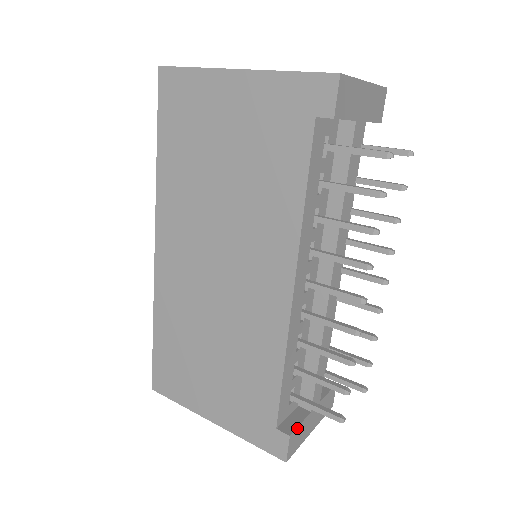
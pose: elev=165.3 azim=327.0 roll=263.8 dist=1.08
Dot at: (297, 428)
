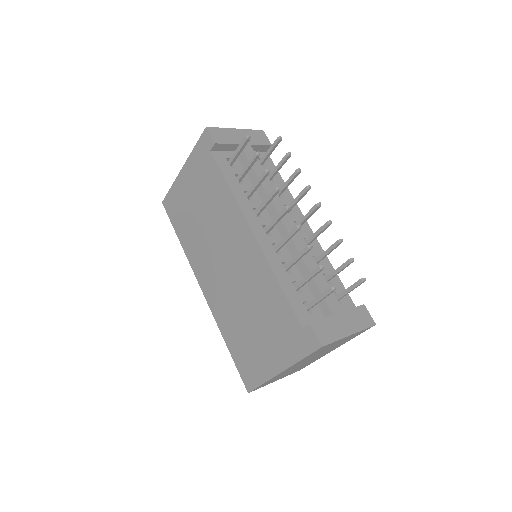
Dot at: (318, 321)
